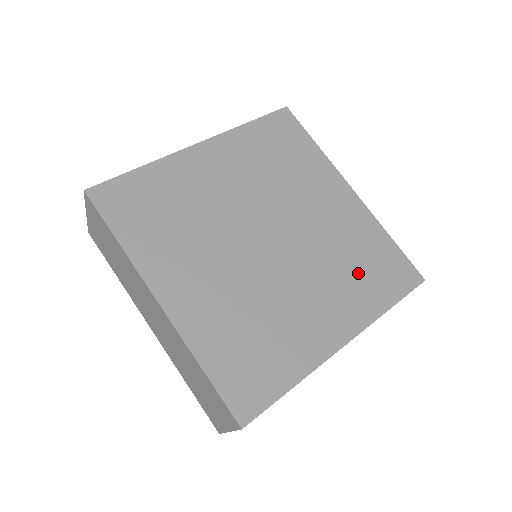
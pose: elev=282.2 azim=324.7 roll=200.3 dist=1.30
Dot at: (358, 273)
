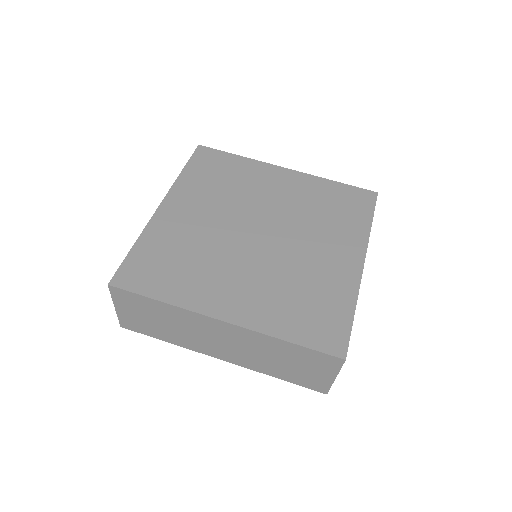
Dot at: (334, 216)
